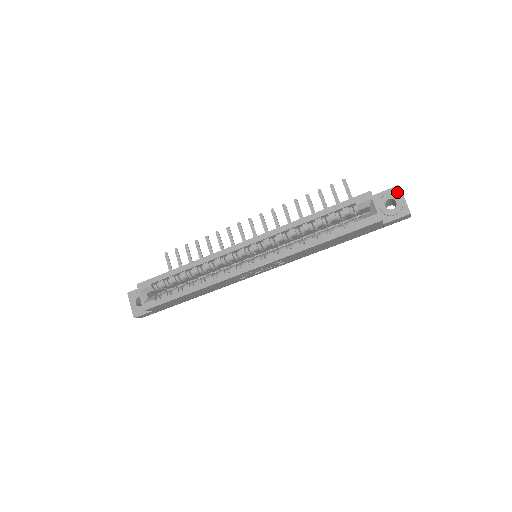
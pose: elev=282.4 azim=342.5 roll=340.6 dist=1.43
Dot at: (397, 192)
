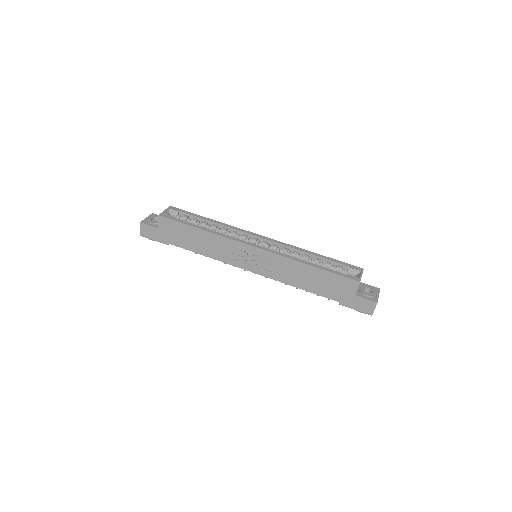
Dot at: (376, 290)
